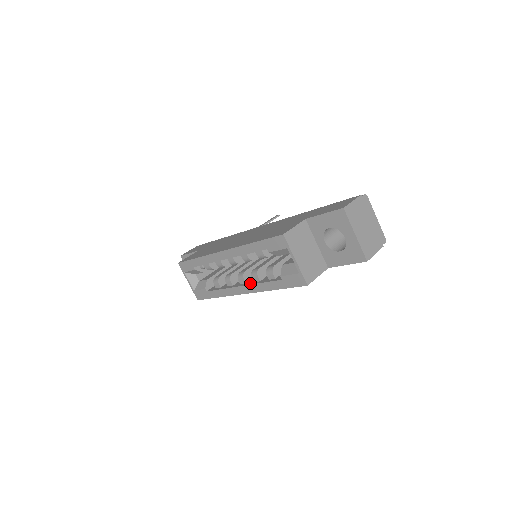
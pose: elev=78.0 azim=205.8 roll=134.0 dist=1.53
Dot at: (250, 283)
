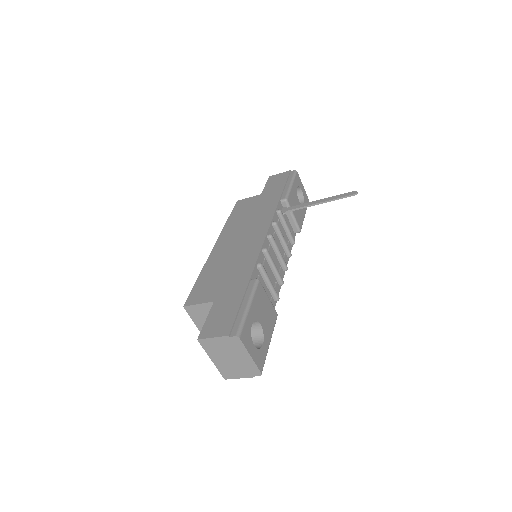
Dot at: occluded
